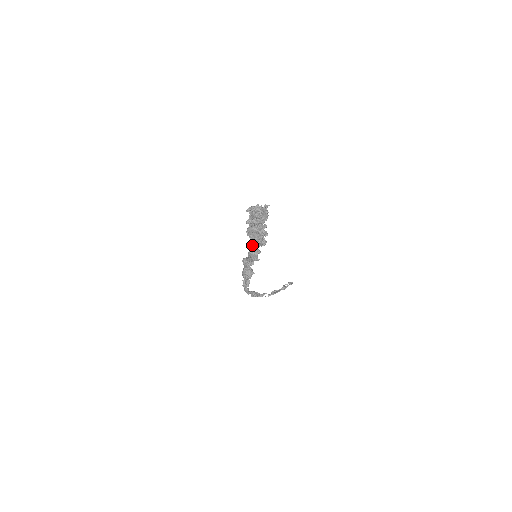
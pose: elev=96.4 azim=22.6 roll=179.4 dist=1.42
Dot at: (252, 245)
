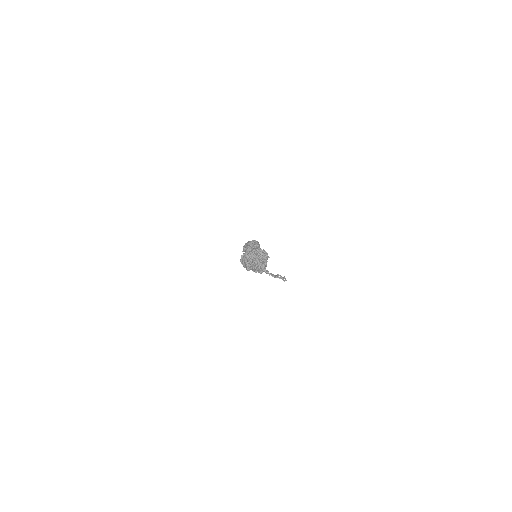
Dot at: occluded
